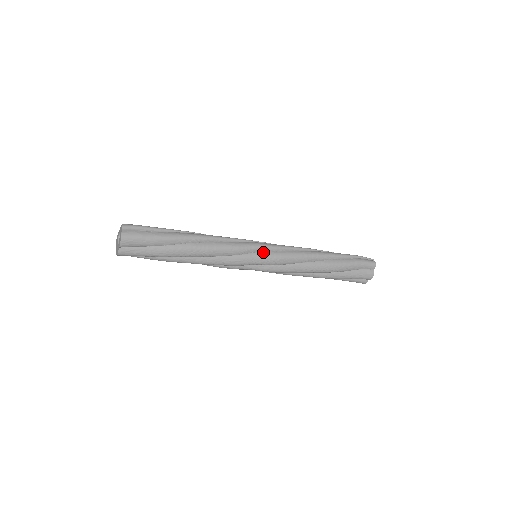
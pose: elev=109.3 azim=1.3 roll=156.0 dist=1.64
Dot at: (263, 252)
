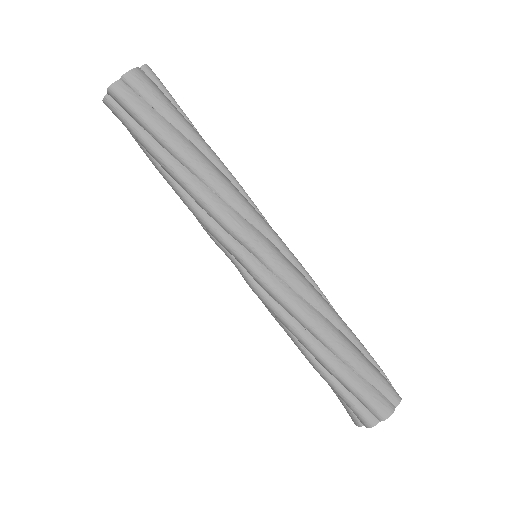
Dot at: (274, 245)
